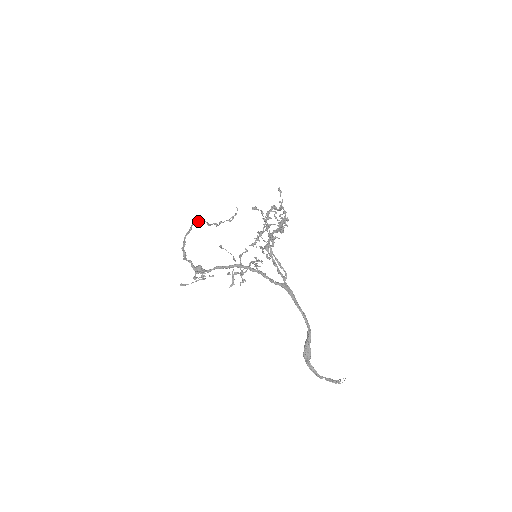
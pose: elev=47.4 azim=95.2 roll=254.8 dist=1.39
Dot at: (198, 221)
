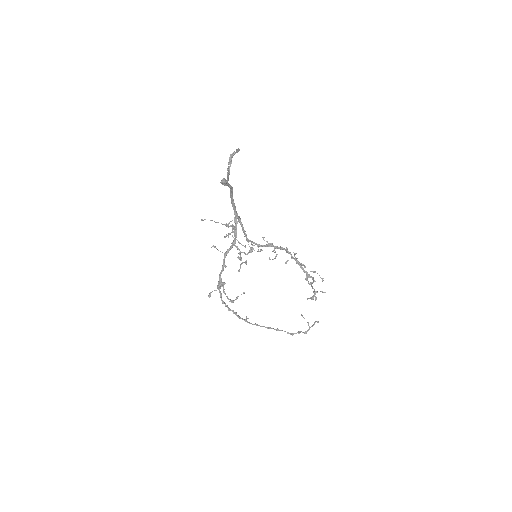
Dot at: (269, 328)
